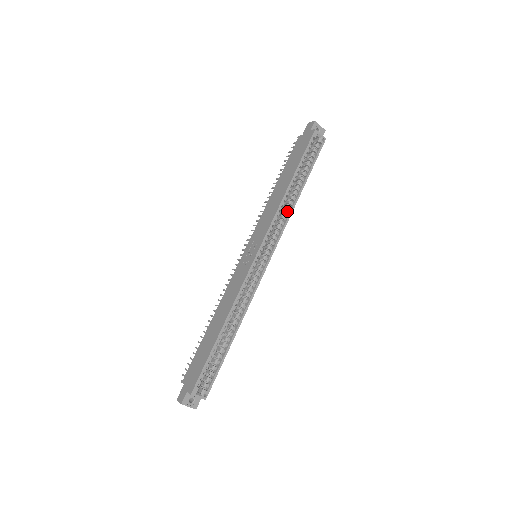
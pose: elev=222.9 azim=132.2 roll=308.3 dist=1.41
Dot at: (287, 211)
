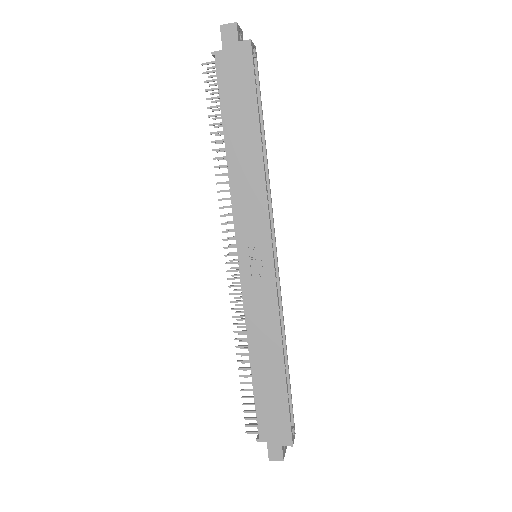
Dot at: occluded
